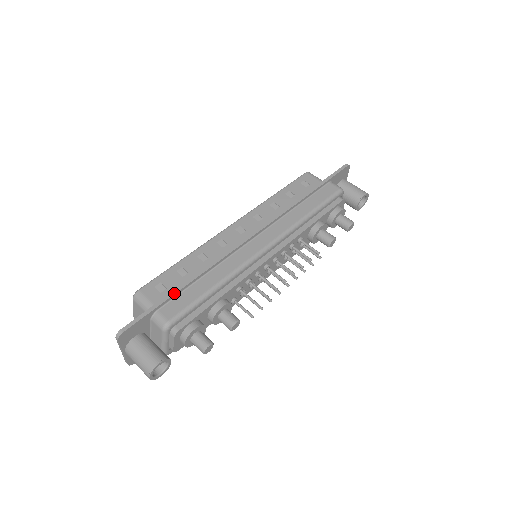
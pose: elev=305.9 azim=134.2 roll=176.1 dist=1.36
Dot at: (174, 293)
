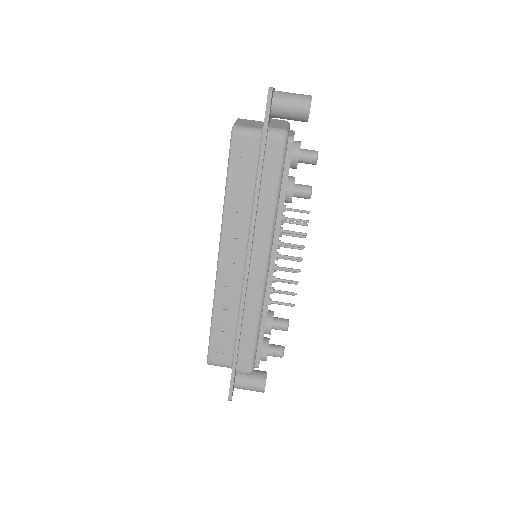
Dot at: (236, 355)
